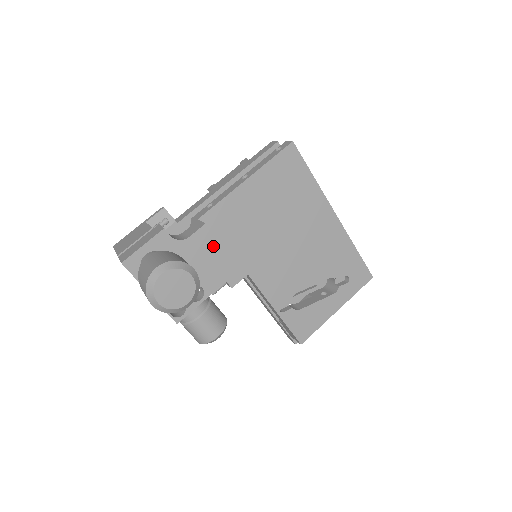
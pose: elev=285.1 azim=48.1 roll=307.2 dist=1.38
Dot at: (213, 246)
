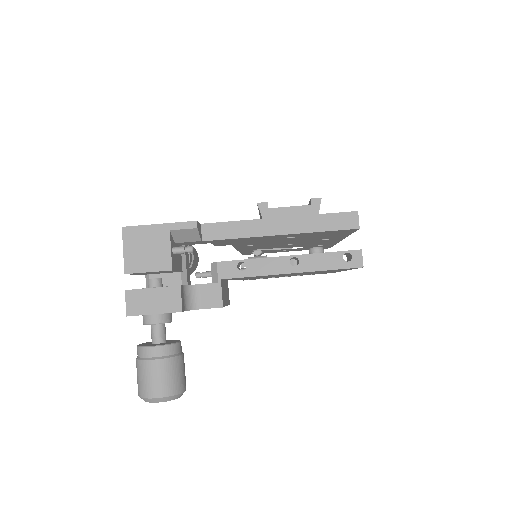
Dot at: occluded
